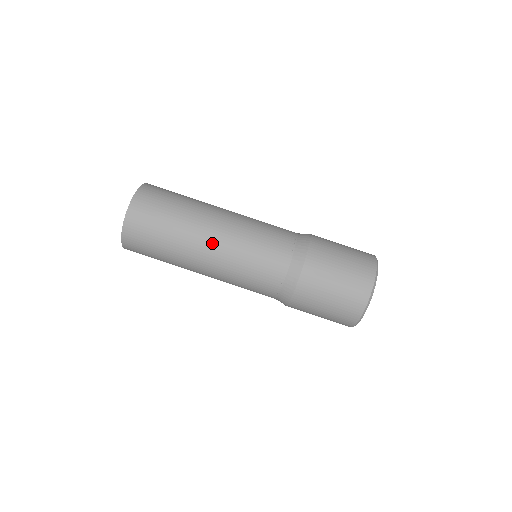
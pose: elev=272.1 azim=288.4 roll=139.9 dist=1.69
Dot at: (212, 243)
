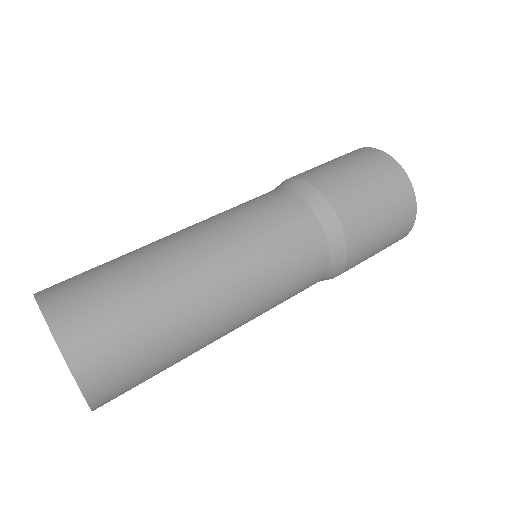
Dot at: (182, 232)
